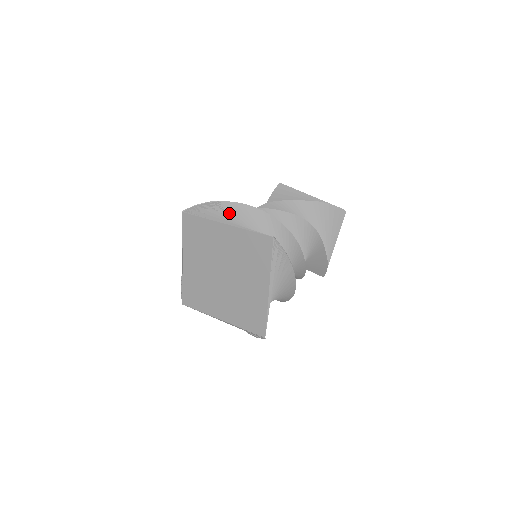
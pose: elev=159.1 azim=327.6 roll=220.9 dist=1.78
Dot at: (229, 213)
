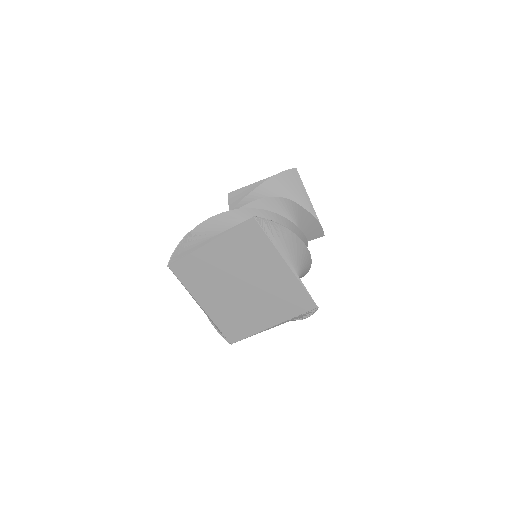
Dot at: (291, 248)
